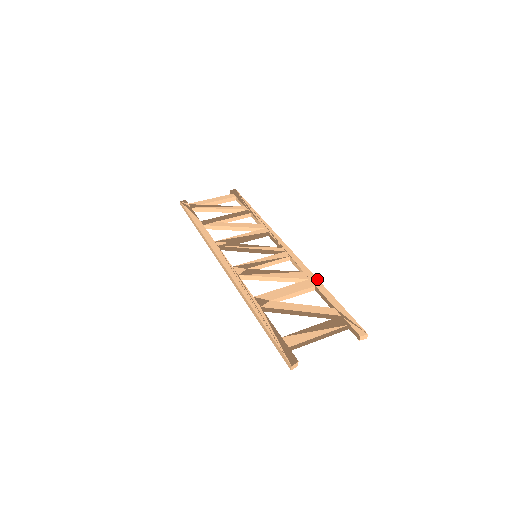
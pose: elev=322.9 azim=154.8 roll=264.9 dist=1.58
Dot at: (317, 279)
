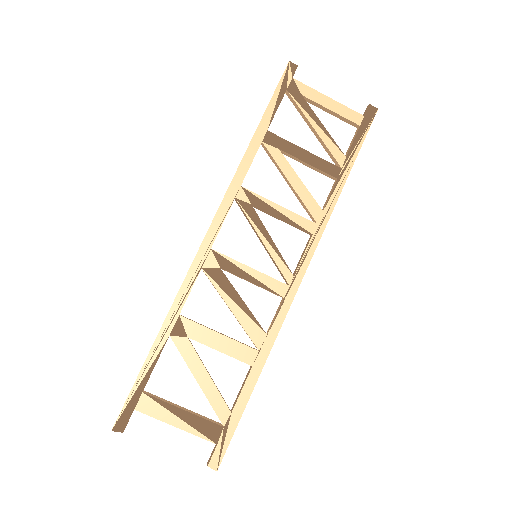
Dot at: occluded
